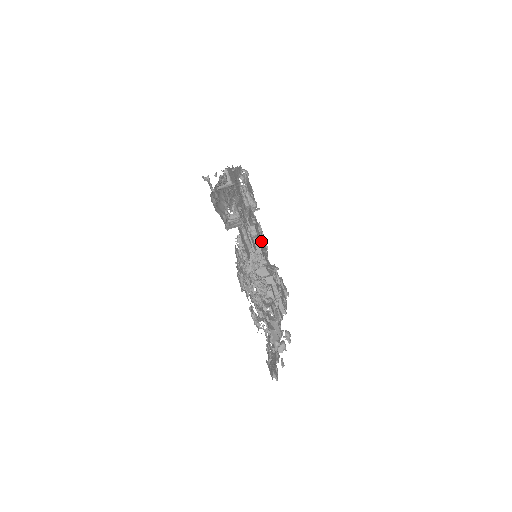
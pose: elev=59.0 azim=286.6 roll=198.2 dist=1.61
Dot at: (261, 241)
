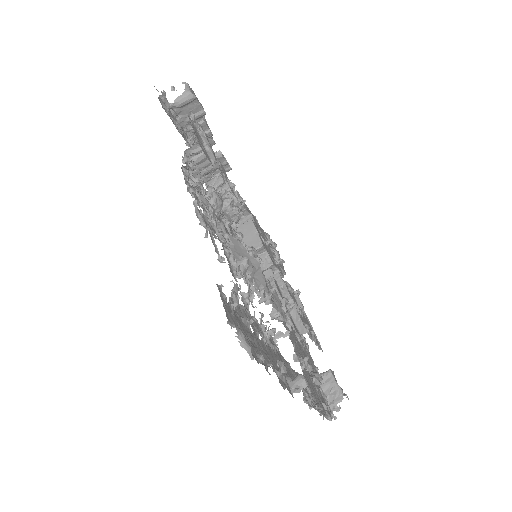
Dot at: (265, 242)
